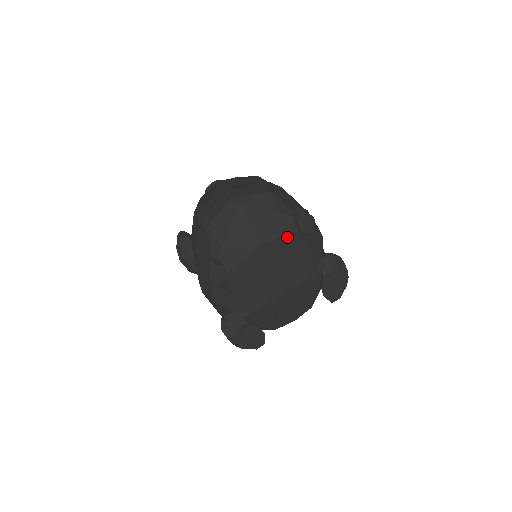
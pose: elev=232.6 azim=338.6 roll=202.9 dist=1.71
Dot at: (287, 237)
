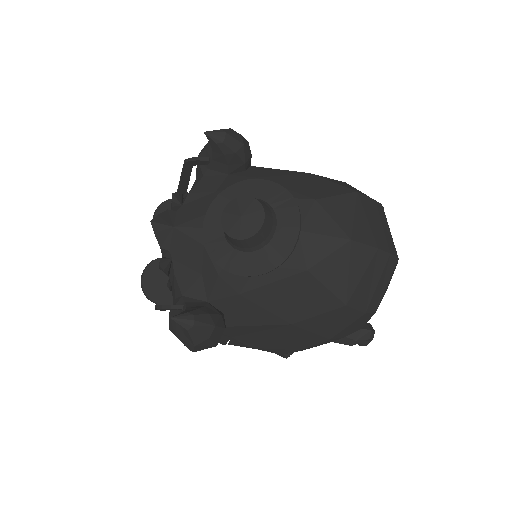
Dot at: occluded
